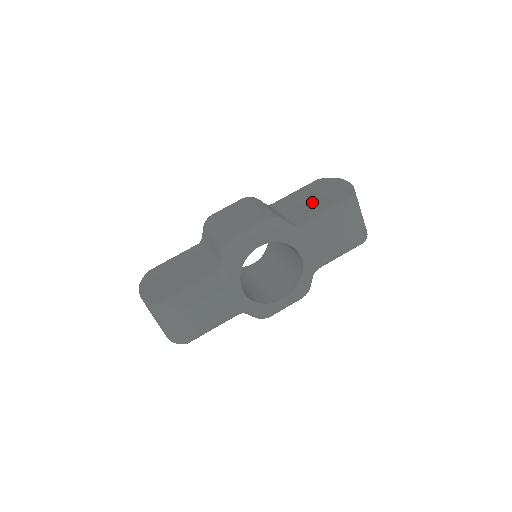
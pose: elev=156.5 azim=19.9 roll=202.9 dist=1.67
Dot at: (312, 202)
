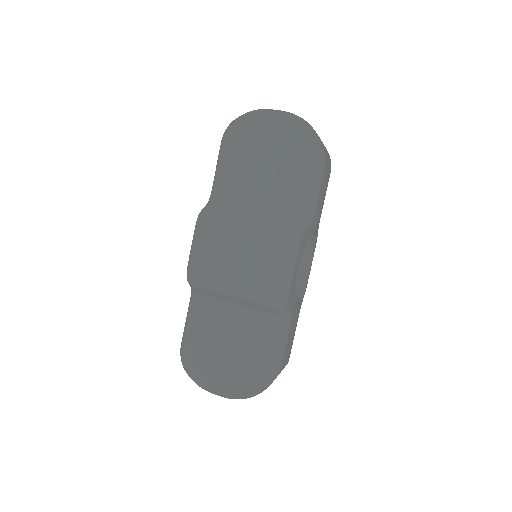
Dot at: (274, 168)
